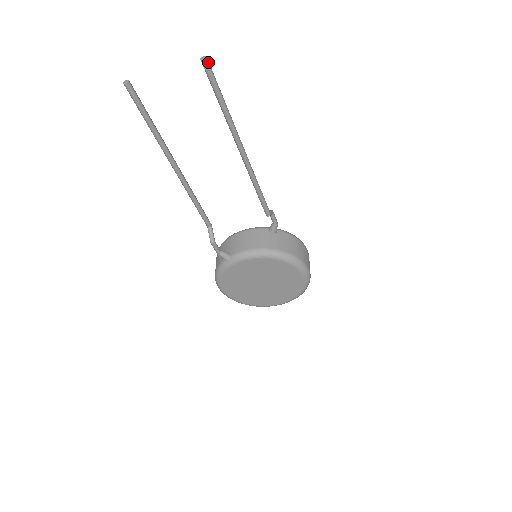
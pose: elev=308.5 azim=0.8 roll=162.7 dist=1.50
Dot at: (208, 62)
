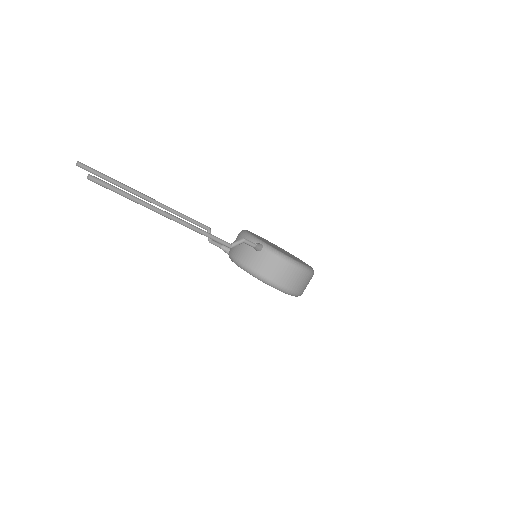
Dot at: (92, 179)
